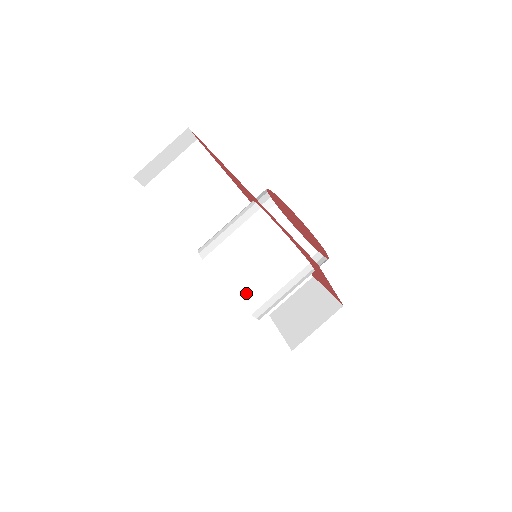
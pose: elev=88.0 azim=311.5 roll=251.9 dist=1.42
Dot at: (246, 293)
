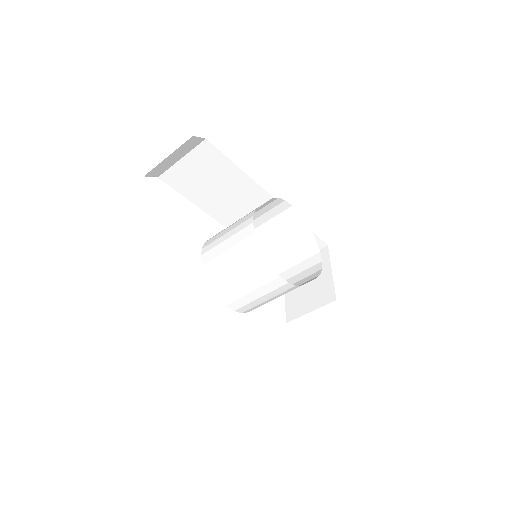
Dot at: (235, 303)
